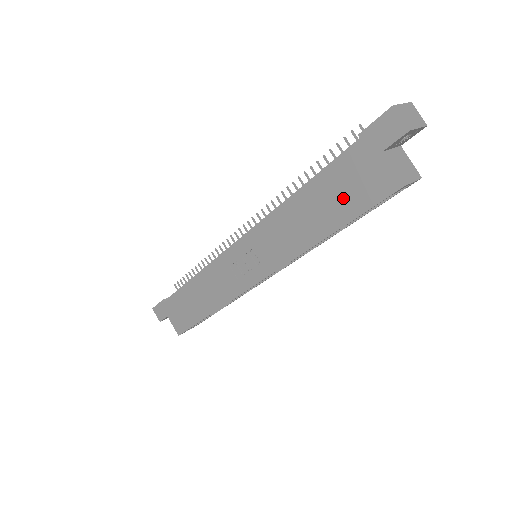
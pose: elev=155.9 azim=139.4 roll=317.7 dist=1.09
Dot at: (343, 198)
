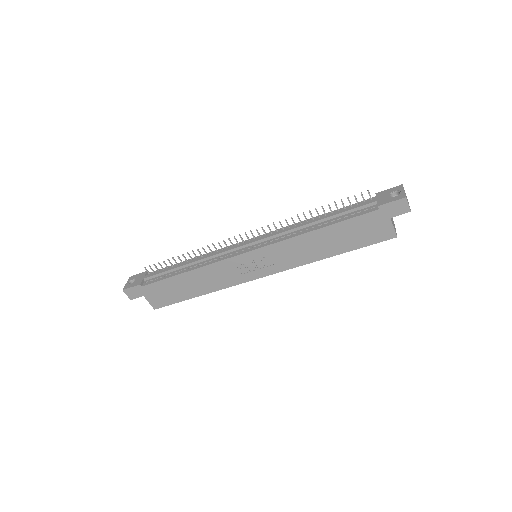
Dot at: (354, 237)
